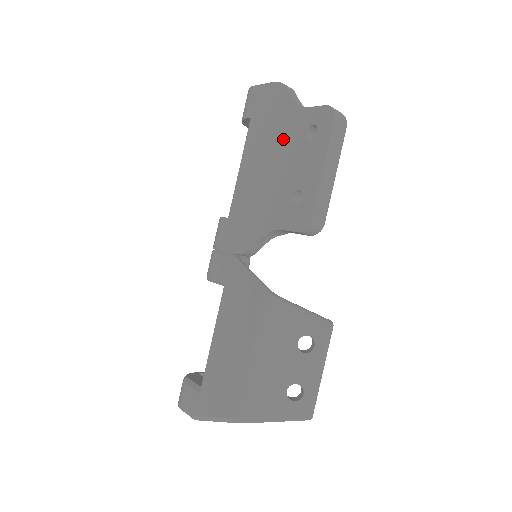
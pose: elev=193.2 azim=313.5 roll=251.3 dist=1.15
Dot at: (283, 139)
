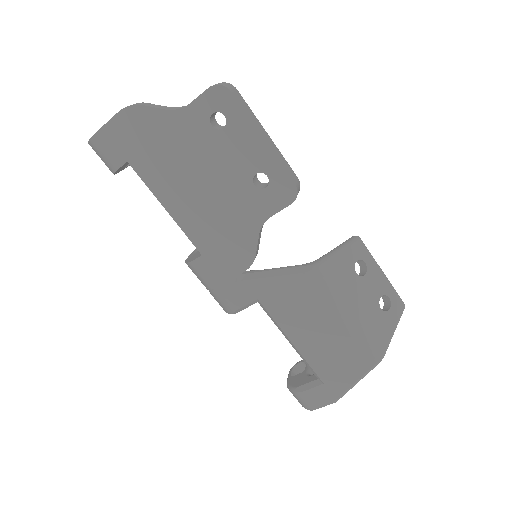
Dot at: (191, 150)
